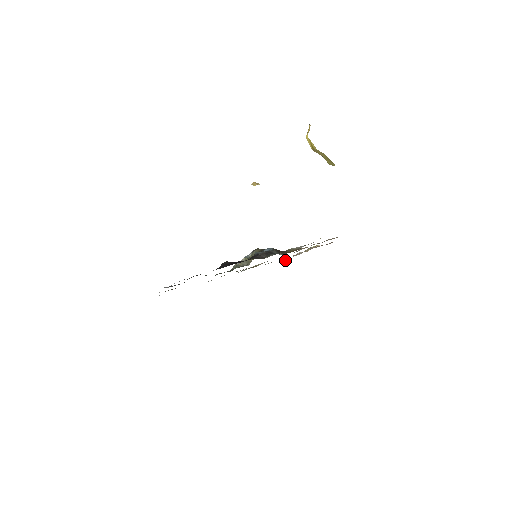
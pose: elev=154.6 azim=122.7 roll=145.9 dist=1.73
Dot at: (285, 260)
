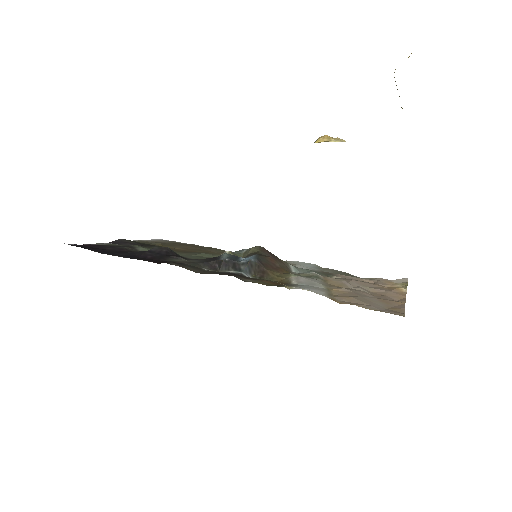
Dot at: (370, 278)
